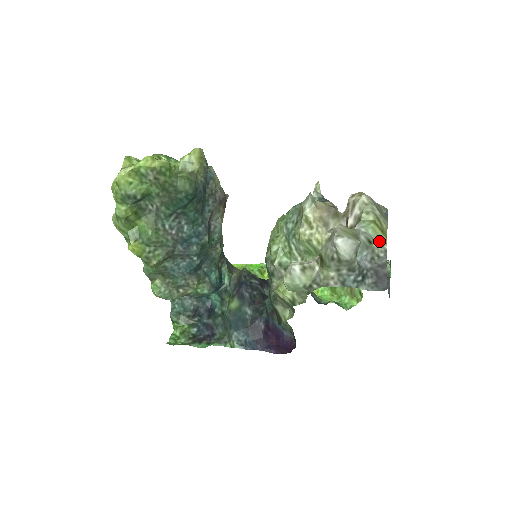
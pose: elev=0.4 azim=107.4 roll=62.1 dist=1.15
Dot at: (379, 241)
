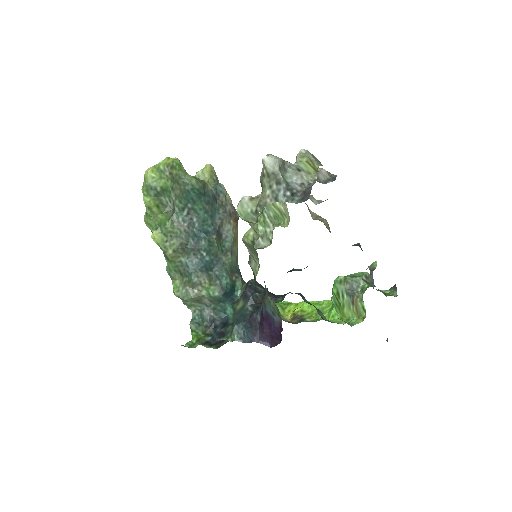
Dot at: (309, 173)
